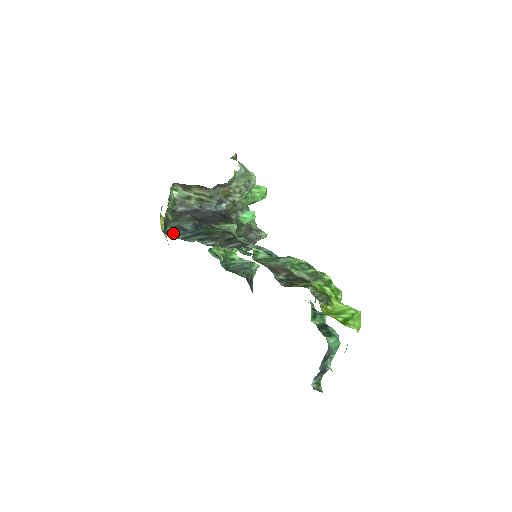
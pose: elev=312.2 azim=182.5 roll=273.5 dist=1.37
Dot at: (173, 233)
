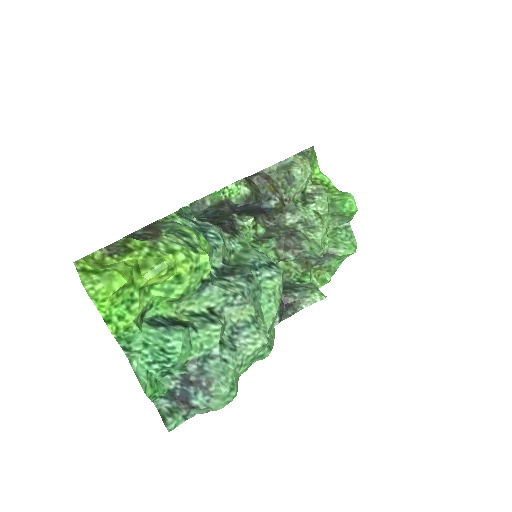
Dot at: (196, 214)
